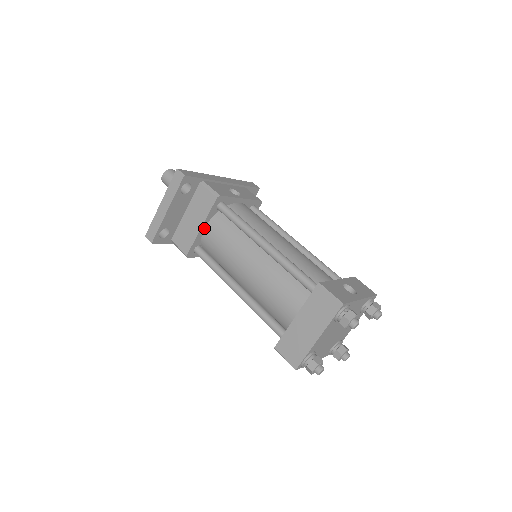
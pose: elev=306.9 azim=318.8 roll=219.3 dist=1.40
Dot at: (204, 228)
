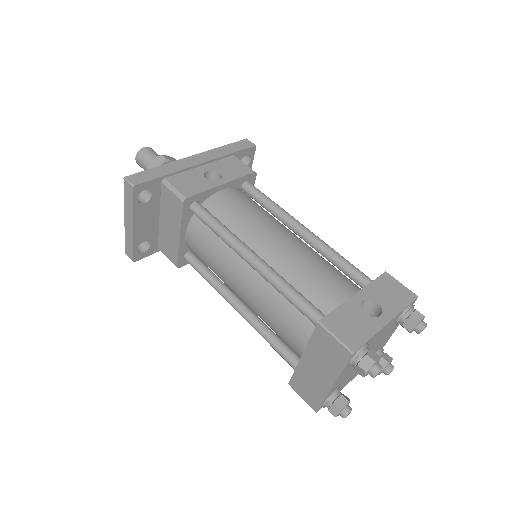
Dot at: (184, 235)
